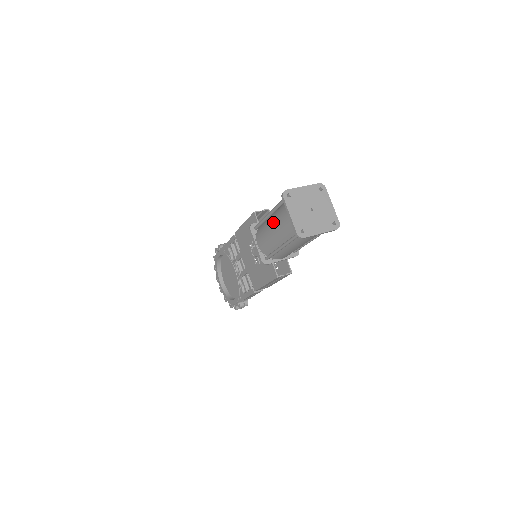
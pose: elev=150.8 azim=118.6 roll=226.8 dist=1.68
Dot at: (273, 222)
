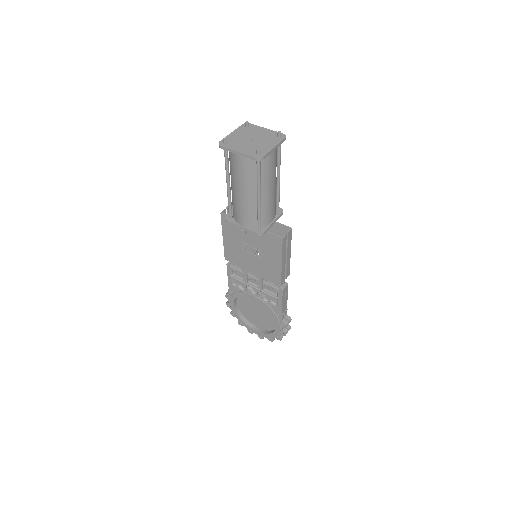
Dot at: (235, 184)
